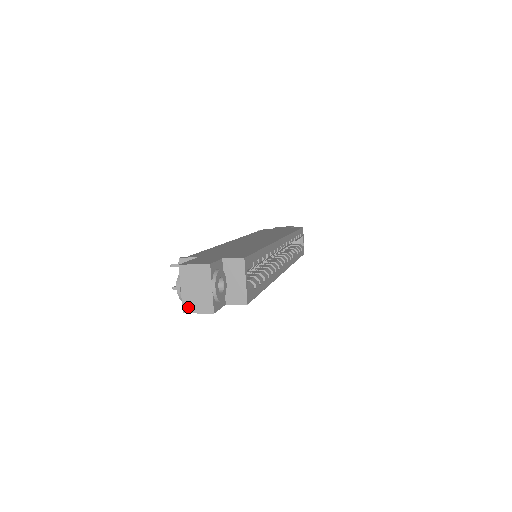
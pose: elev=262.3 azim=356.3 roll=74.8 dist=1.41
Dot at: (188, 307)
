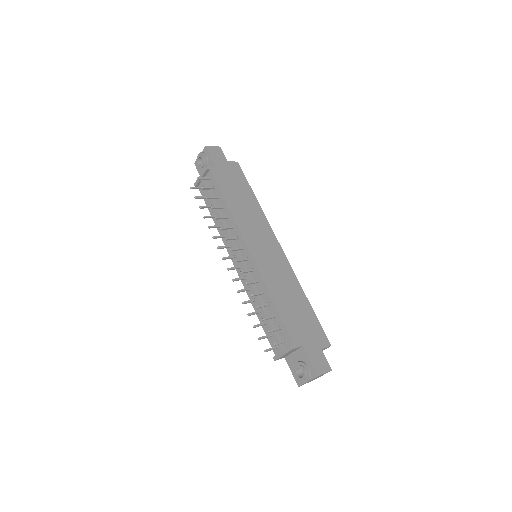
Dot at: occluded
